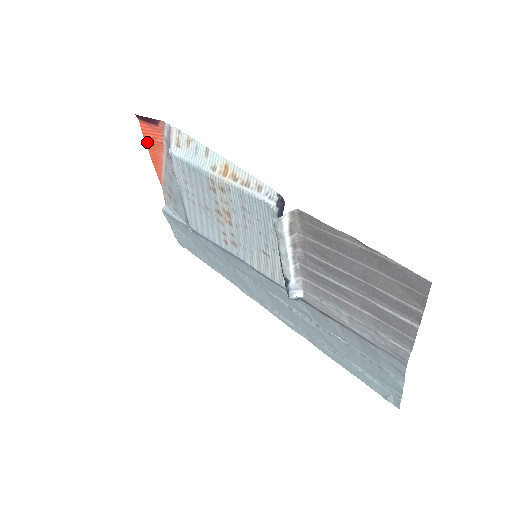
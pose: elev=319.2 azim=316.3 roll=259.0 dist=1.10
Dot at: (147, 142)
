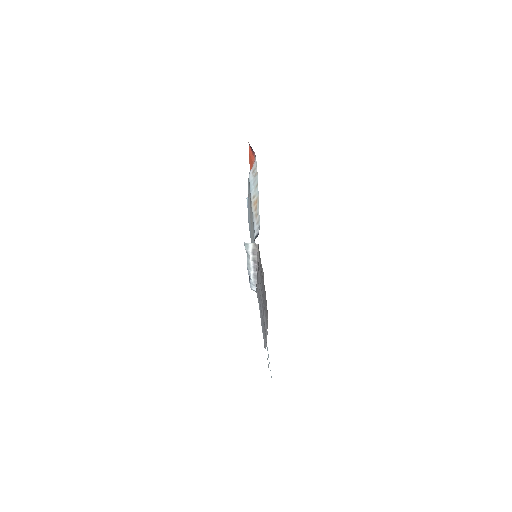
Dot at: (250, 158)
